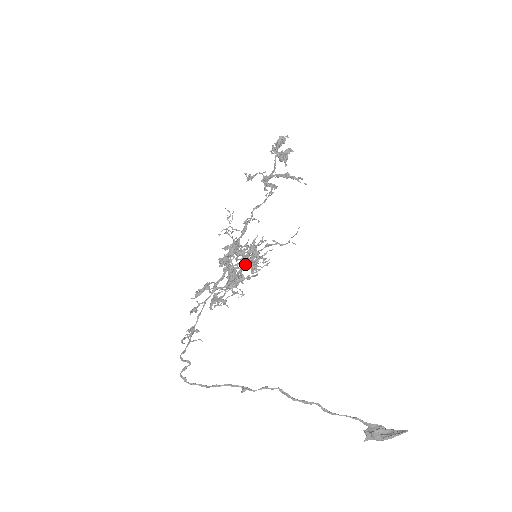
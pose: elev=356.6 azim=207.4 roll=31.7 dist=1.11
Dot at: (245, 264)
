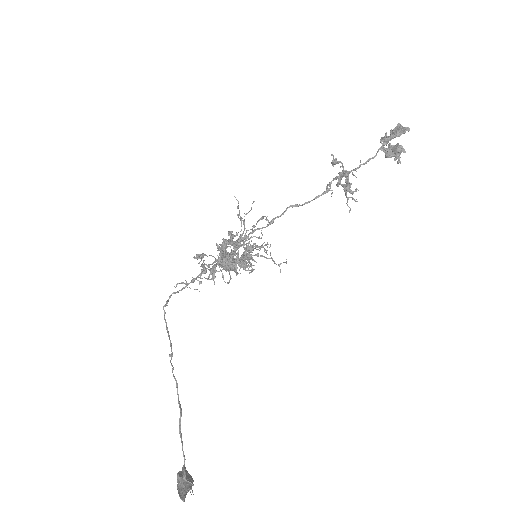
Dot at: (241, 257)
